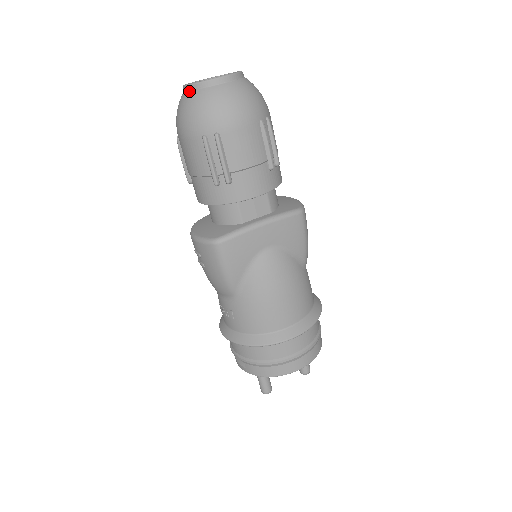
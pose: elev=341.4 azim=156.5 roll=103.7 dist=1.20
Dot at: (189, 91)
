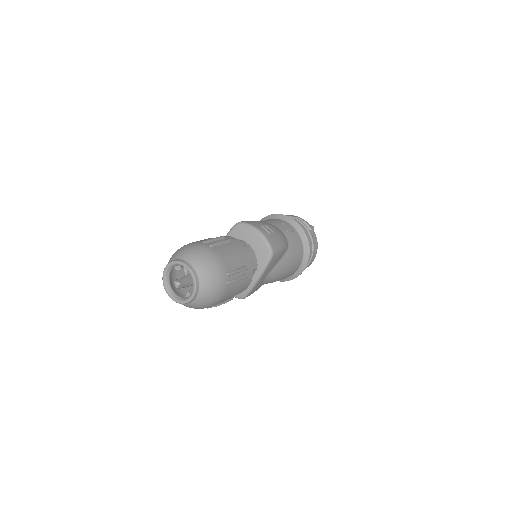
Dot at: occluded
